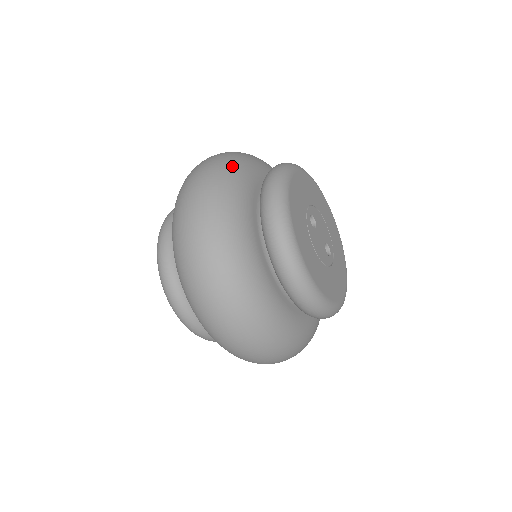
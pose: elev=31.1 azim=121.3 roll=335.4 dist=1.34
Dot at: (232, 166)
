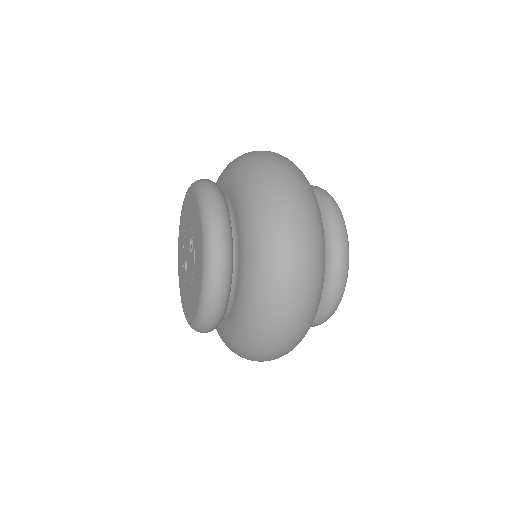
Dot at: occluded
